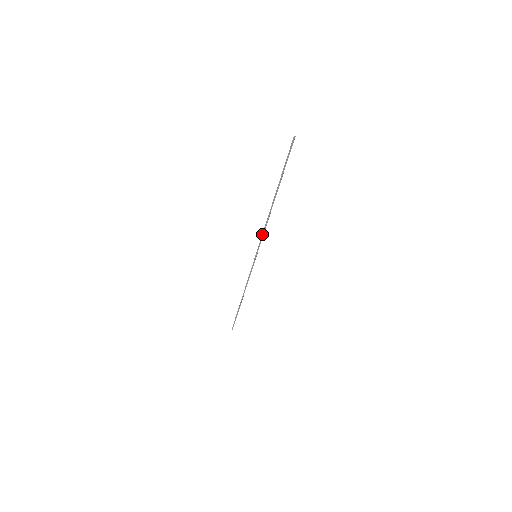
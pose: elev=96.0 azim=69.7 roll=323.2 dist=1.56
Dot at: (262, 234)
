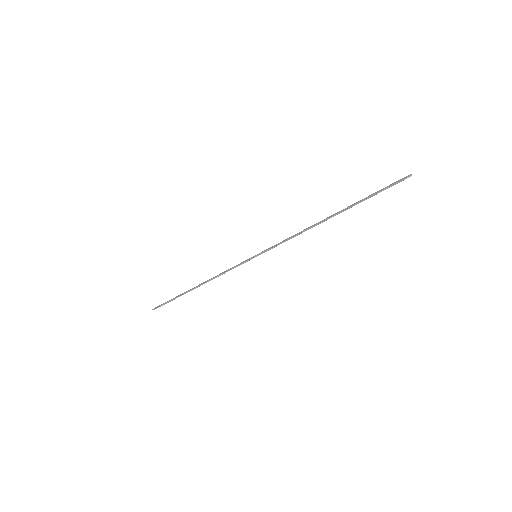
Dot at: (285, 240)
